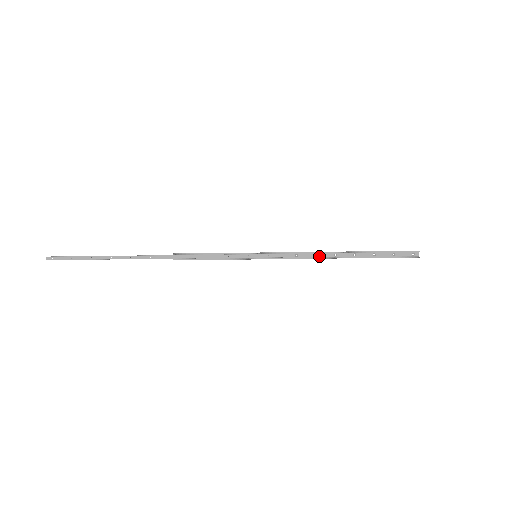
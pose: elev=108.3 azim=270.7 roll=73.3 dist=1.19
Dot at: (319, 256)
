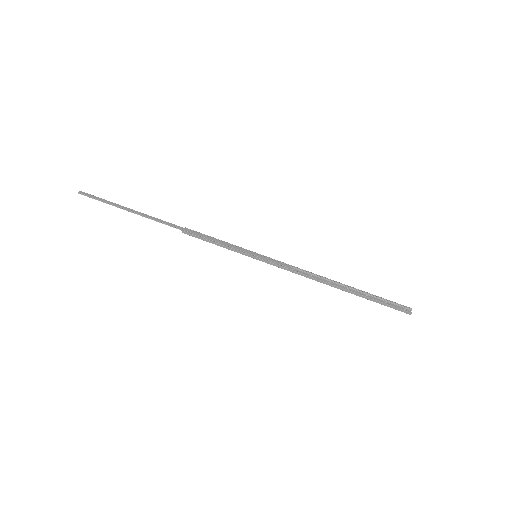
Dot at: (314, 278)
